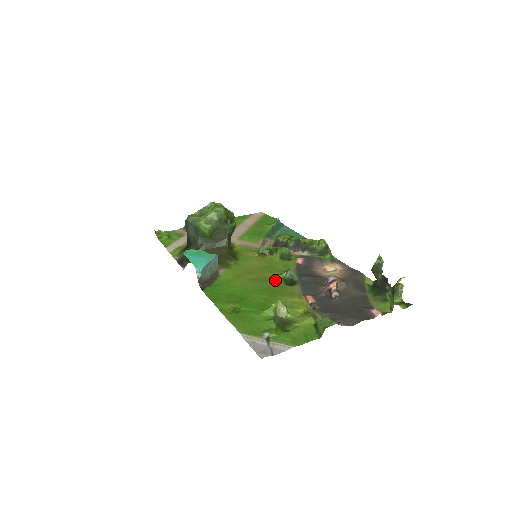
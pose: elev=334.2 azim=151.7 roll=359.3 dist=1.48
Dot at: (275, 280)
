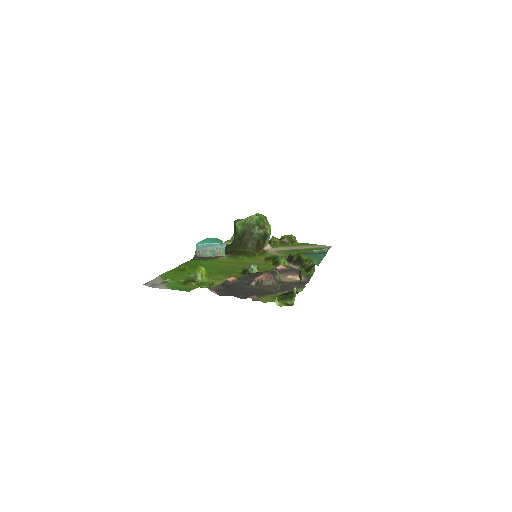
Dot at: (240, 269)
